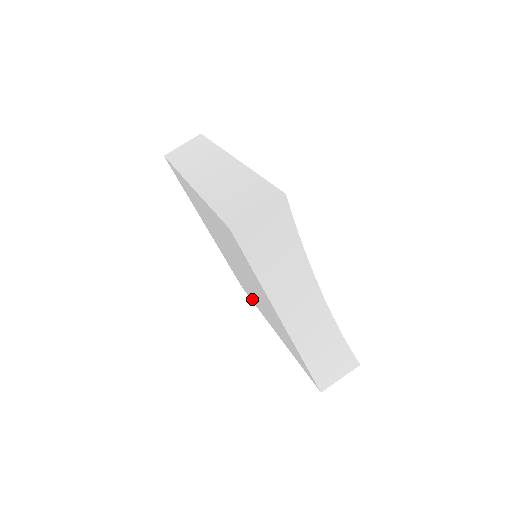
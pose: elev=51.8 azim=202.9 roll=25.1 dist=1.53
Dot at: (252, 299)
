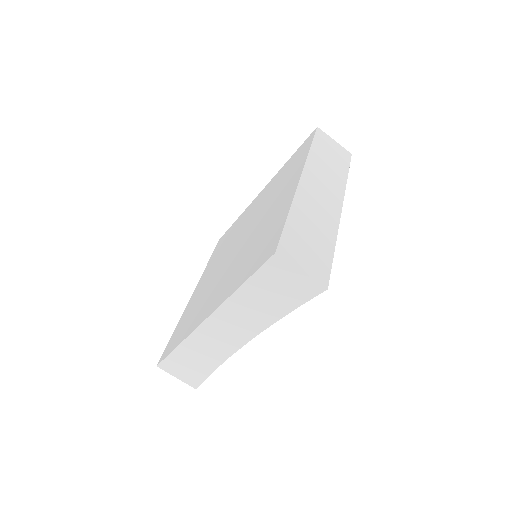
Dot at: (213, 257)
